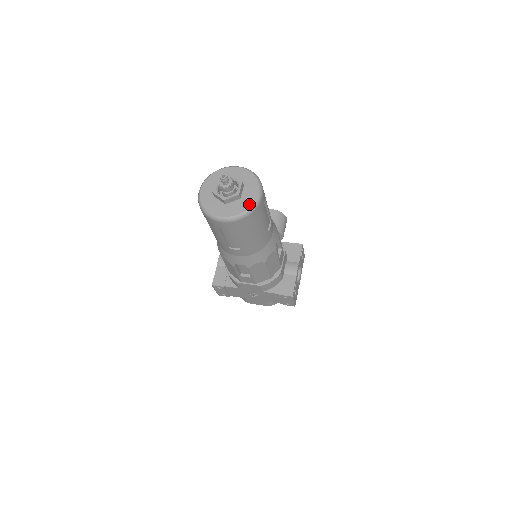
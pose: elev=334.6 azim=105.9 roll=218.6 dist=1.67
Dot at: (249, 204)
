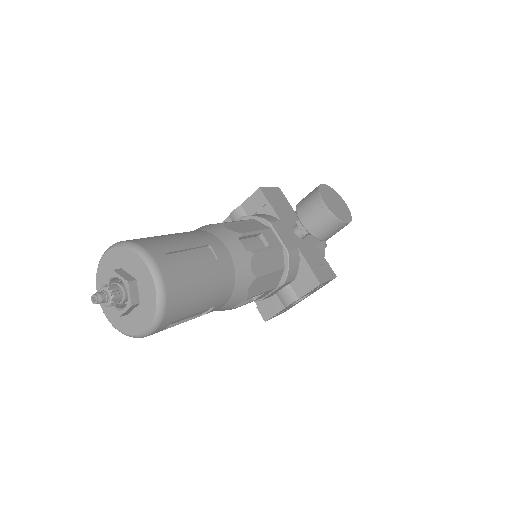
Dot at: (130, 331)
